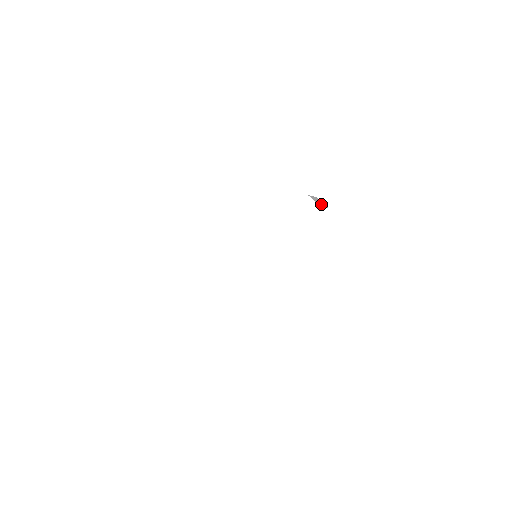
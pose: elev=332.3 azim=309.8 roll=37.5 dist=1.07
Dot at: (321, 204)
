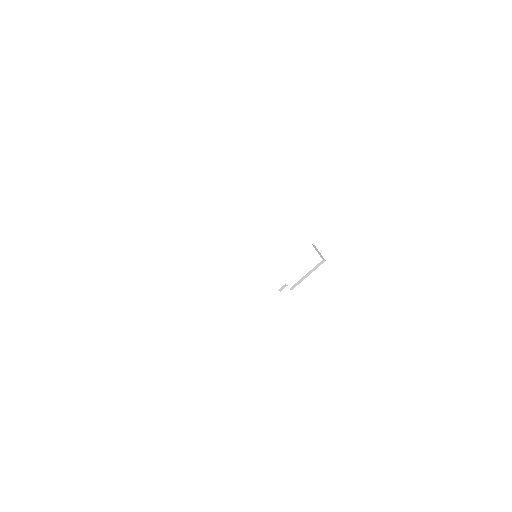
Dot at: (322, 256)
